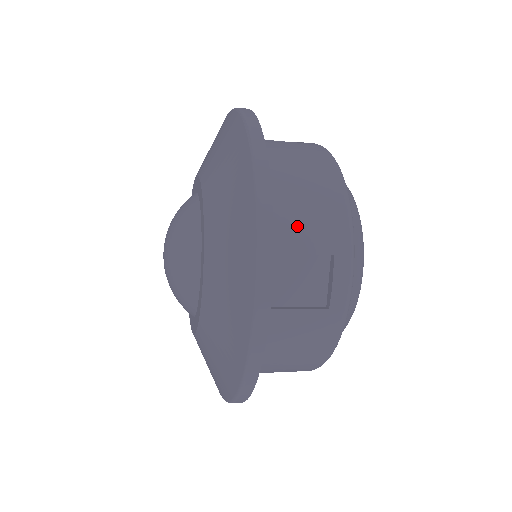
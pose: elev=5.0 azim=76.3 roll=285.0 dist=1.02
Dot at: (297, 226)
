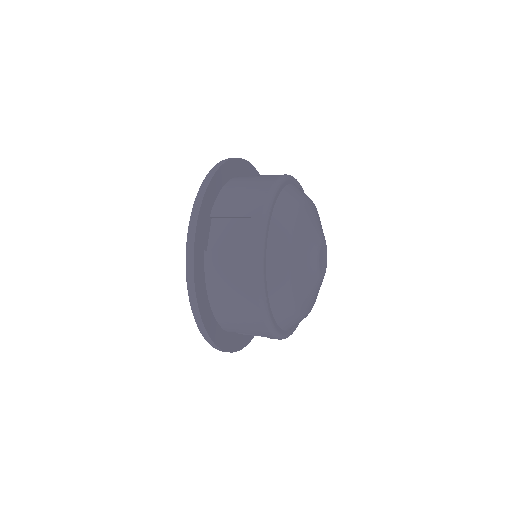
Dot at: (233, 203)
